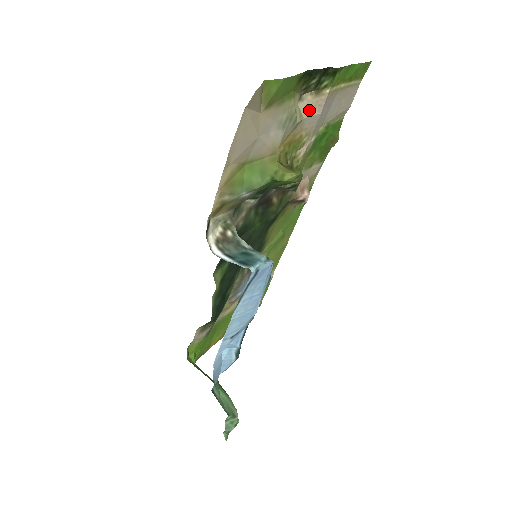
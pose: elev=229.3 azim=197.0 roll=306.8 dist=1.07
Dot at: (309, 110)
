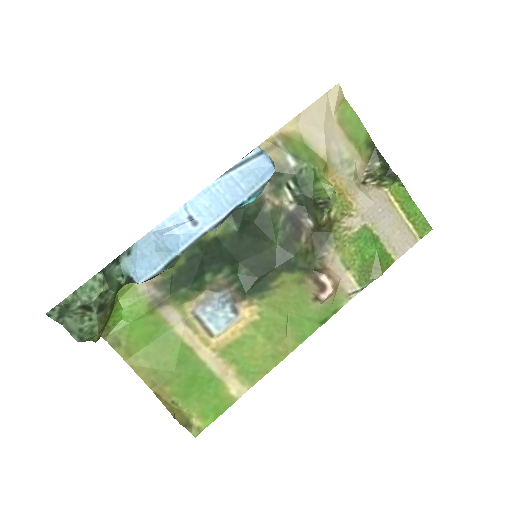
Dot at: (366, 192)
